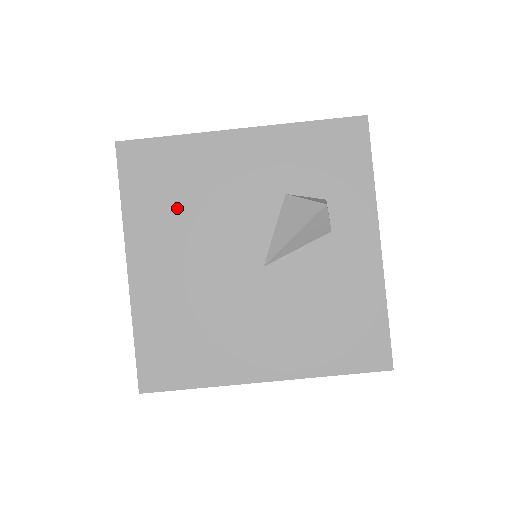
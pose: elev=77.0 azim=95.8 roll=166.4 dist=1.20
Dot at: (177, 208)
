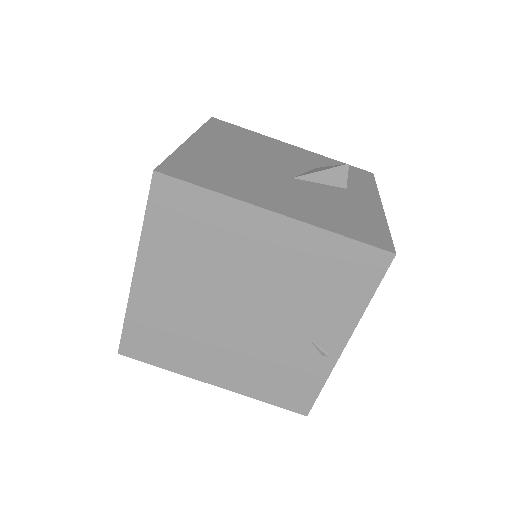
Dot at: (239, 142)
